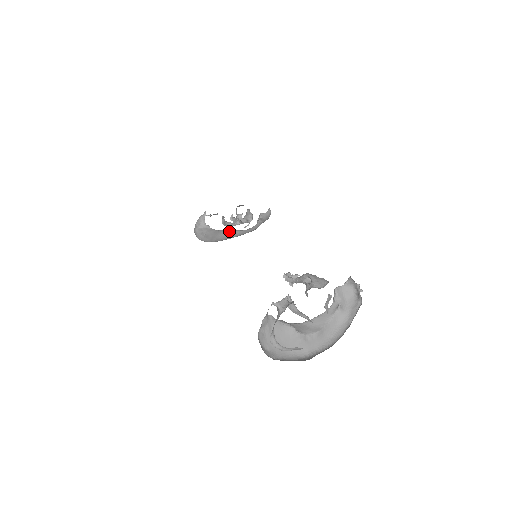
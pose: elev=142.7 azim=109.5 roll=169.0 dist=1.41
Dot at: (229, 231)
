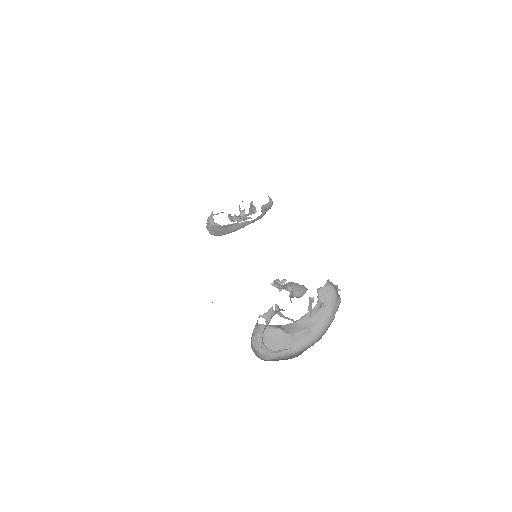
Dot at: (238, 223)
